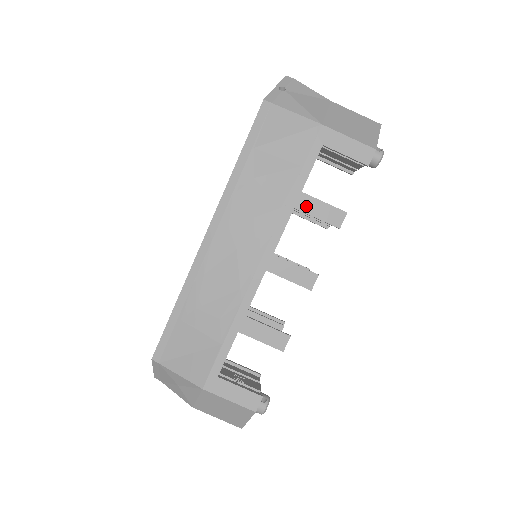
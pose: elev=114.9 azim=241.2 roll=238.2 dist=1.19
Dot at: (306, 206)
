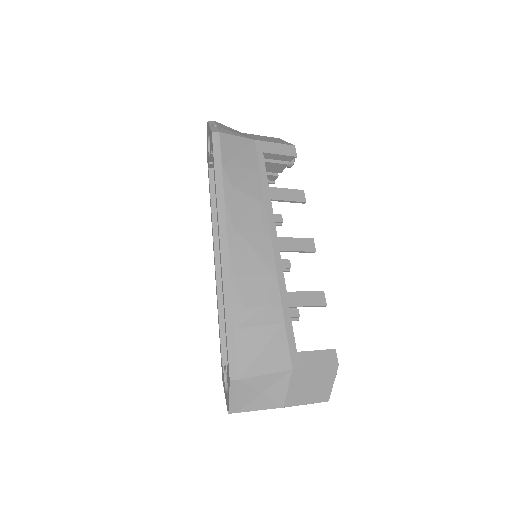
Dot at: (277, 195)
